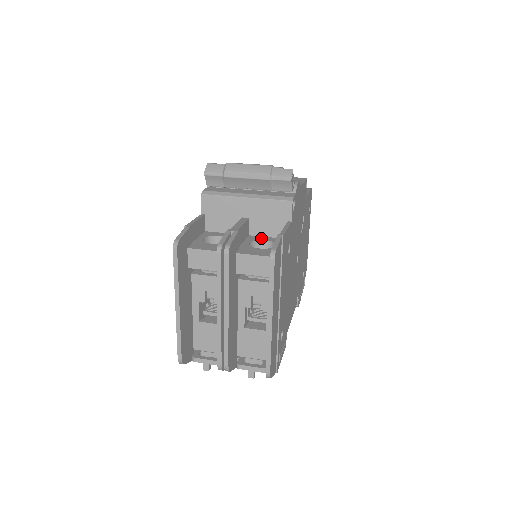
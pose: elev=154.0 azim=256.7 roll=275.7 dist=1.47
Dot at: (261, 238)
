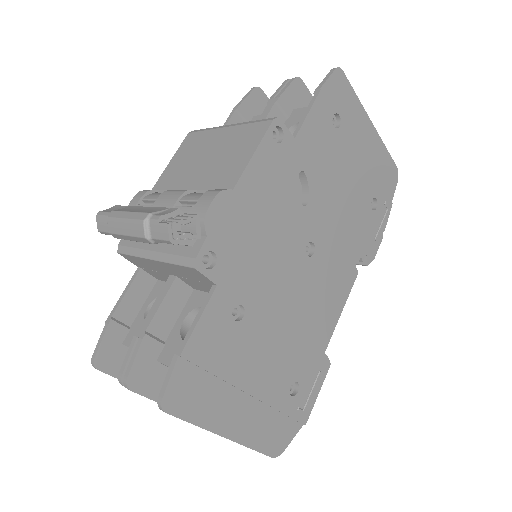
Dot at: (202, 300)
